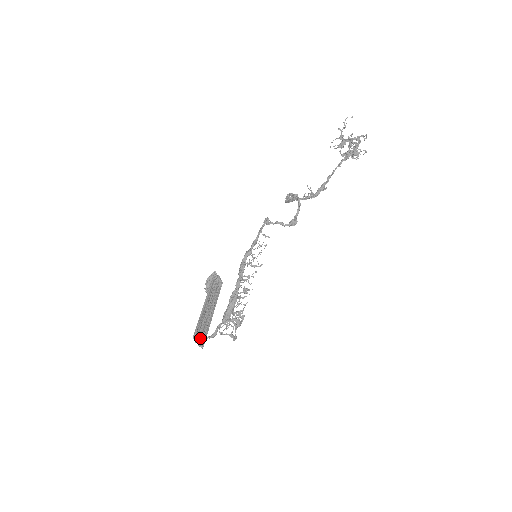
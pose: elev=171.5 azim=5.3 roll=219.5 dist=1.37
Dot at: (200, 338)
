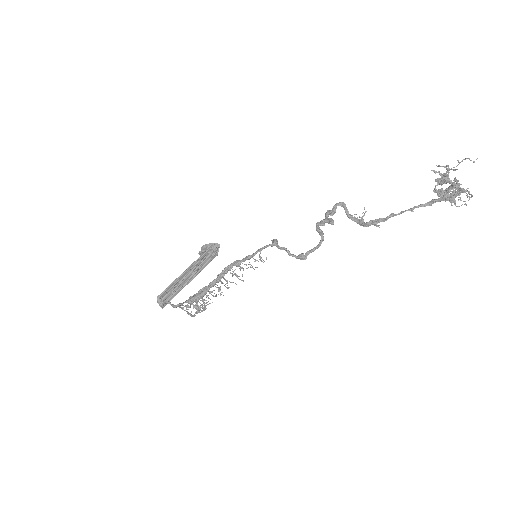
Dot at: (163, 301)
